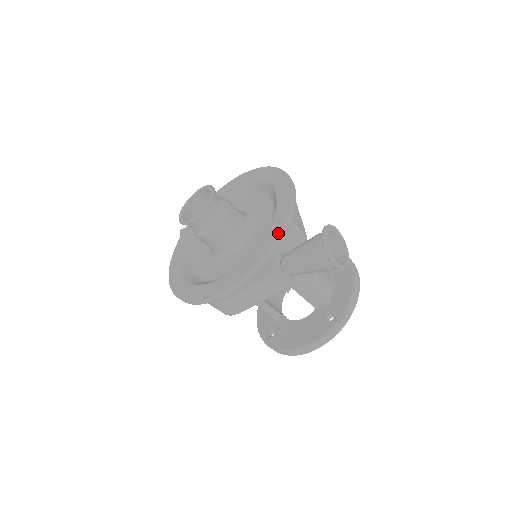
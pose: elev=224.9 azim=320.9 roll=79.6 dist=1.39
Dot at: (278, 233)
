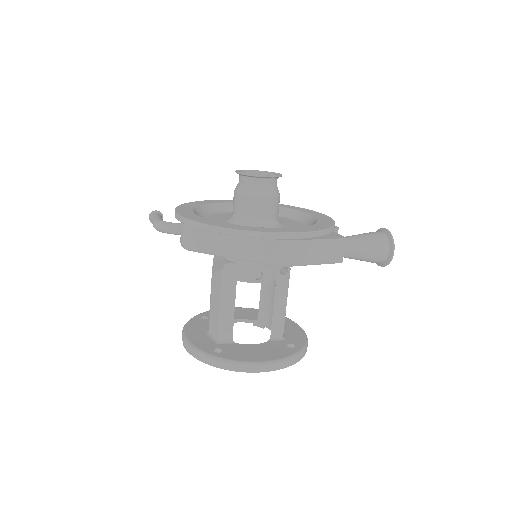
Dot at: (334, 222)
